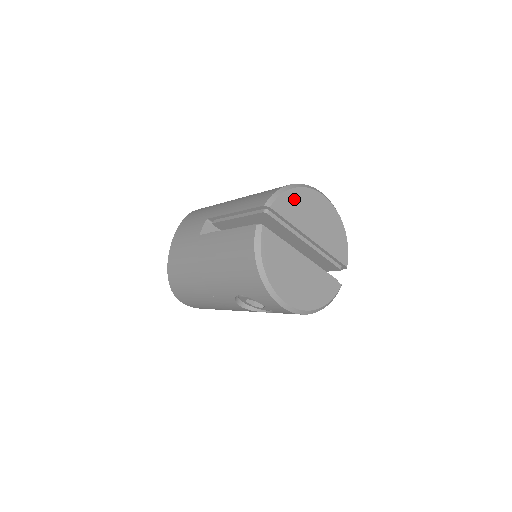
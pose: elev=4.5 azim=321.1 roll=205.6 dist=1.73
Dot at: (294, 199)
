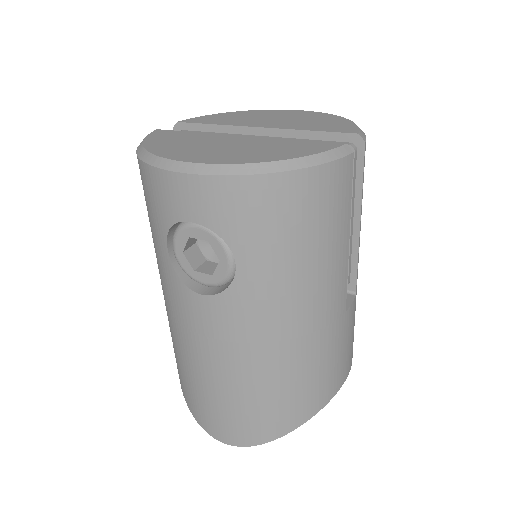
Dot at: (226, 116)
